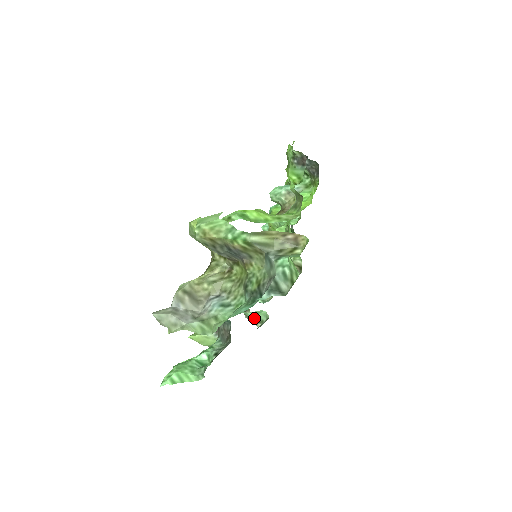
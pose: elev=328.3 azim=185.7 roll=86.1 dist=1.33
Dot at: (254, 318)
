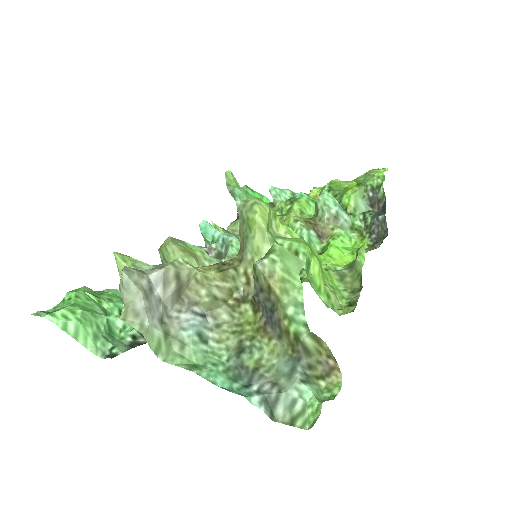
Dot at: occluded
